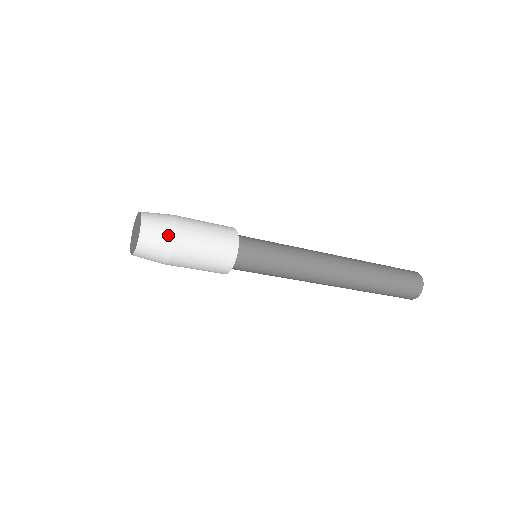
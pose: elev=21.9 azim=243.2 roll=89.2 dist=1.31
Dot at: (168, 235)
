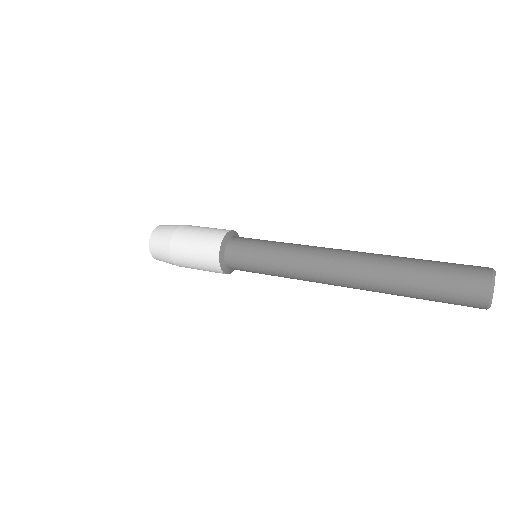
Dot at: (165, 248)
